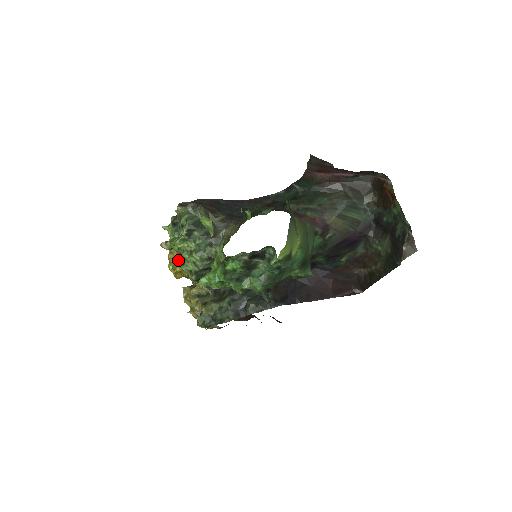
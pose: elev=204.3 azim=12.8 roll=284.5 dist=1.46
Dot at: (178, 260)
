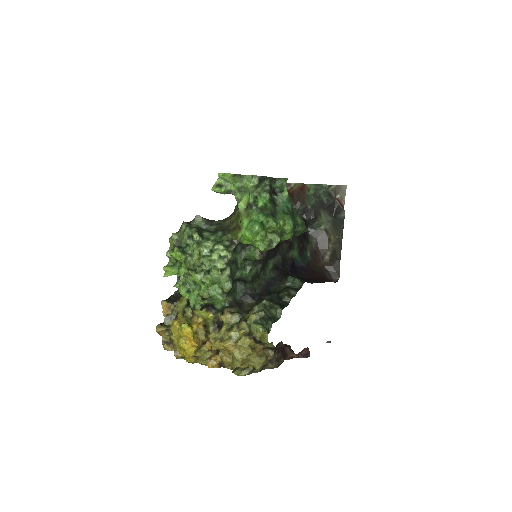
Dot at: (187, 319)
